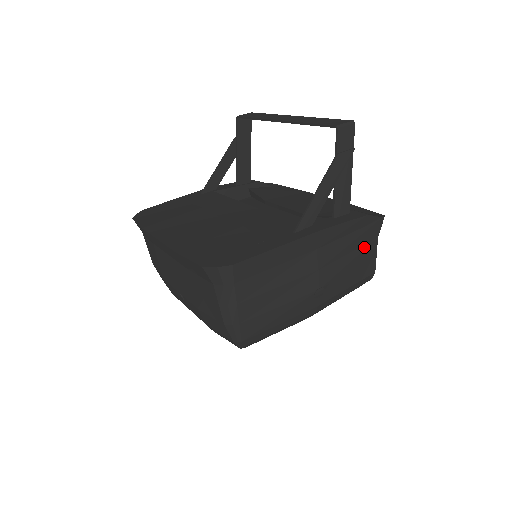
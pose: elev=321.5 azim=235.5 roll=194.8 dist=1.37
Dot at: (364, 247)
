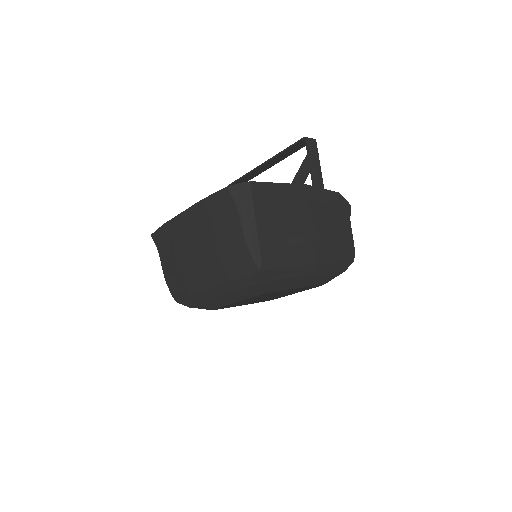
Dot at: (342, 221)
